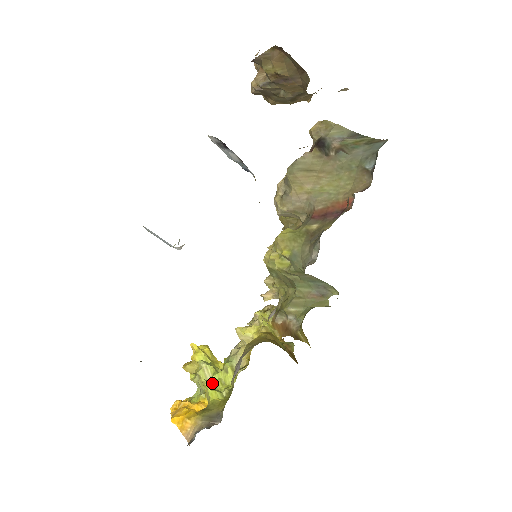
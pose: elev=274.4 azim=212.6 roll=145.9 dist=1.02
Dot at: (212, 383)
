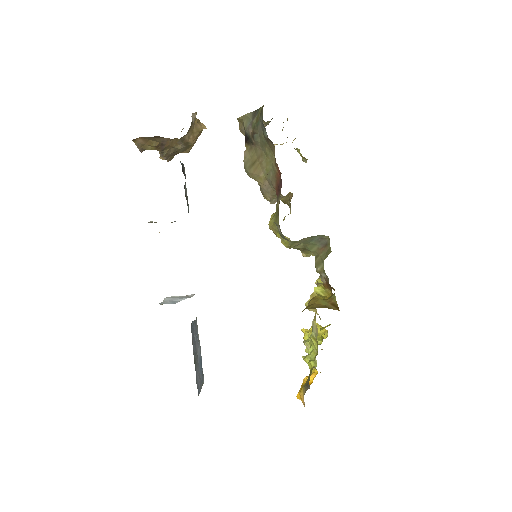
Dot at: (308, 356)
